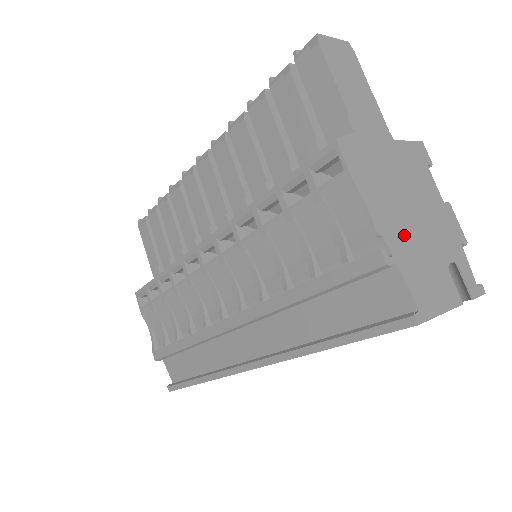
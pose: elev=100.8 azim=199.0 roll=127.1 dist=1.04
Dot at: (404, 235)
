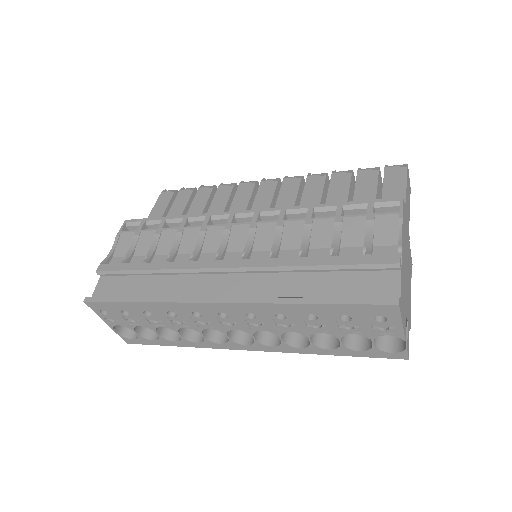
Dot at: (404, 271)
